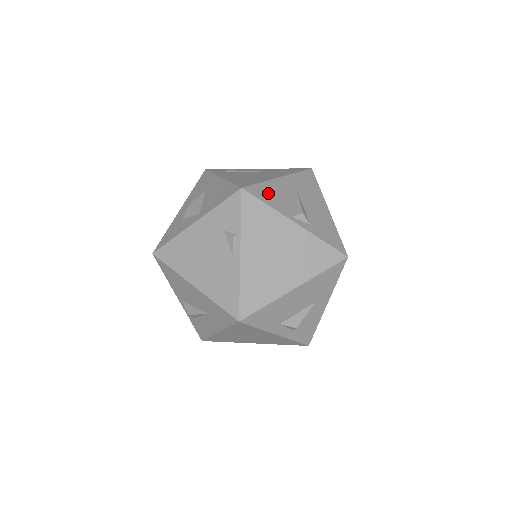
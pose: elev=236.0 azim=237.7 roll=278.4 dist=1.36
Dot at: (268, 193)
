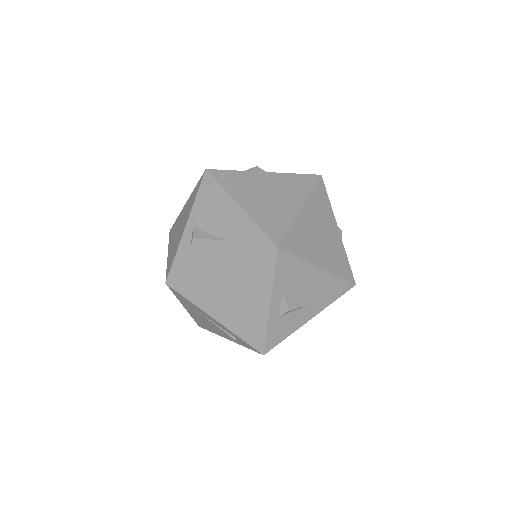
Dot at: occluded
